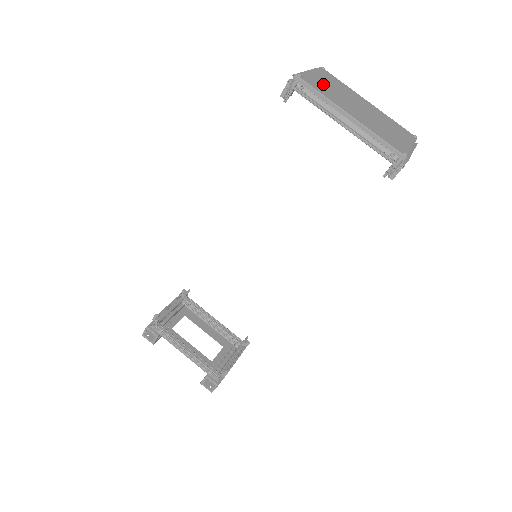
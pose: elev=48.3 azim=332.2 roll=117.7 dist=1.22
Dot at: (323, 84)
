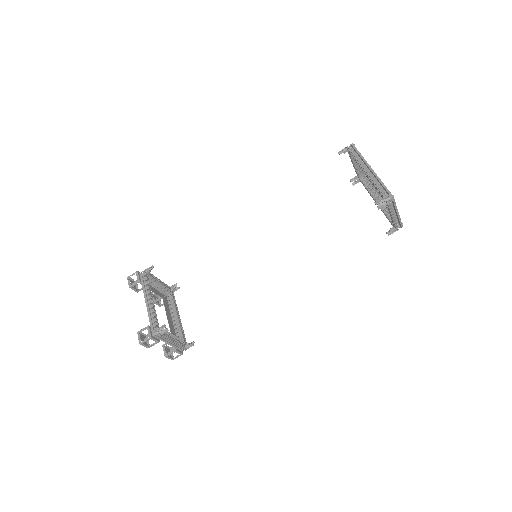
Dot at: occluded
